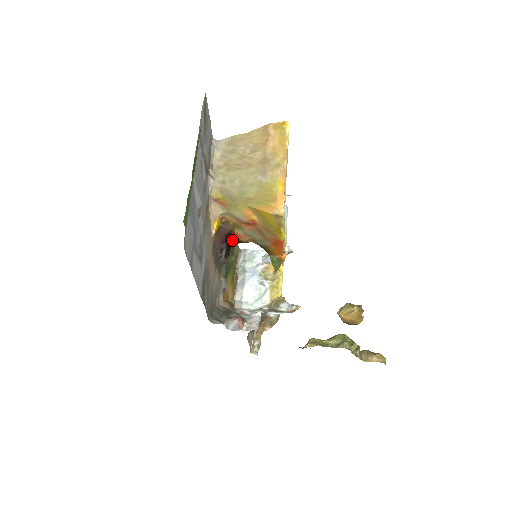
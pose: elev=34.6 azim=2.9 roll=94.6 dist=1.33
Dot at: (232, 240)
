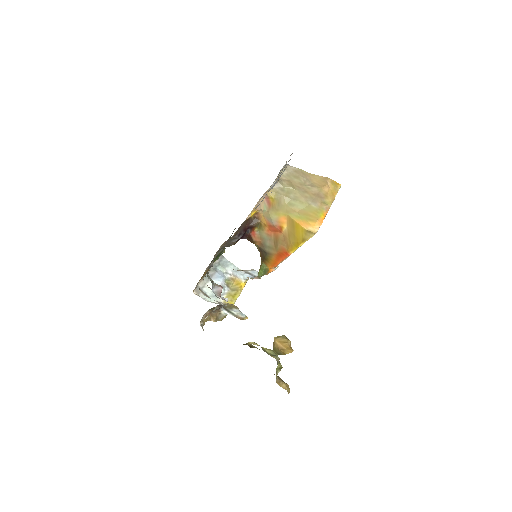
Dot at: (246, 234)
